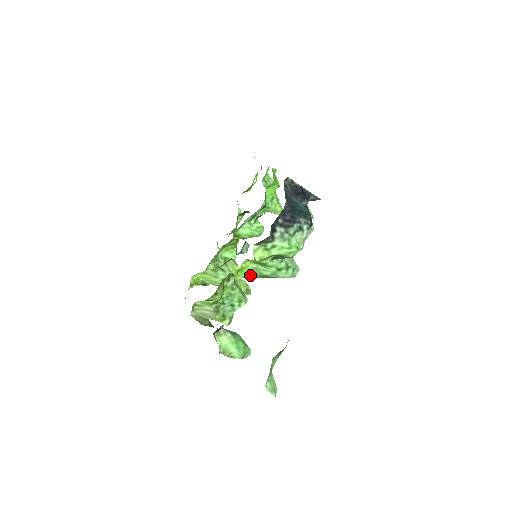
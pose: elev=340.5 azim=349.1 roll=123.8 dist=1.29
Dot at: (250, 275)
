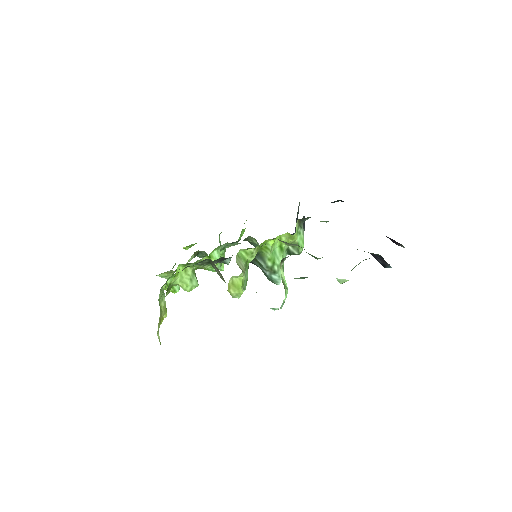
Dot at: (269, 256)
